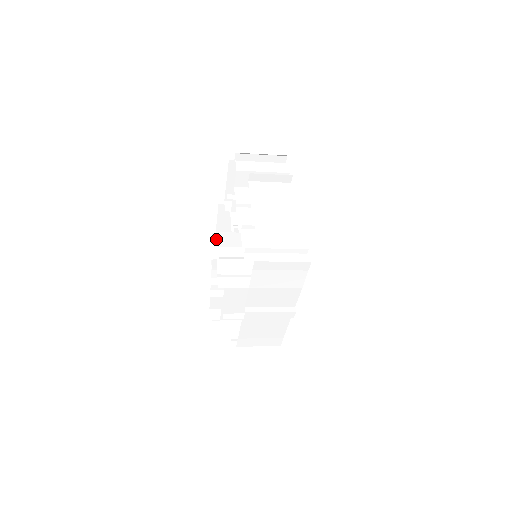
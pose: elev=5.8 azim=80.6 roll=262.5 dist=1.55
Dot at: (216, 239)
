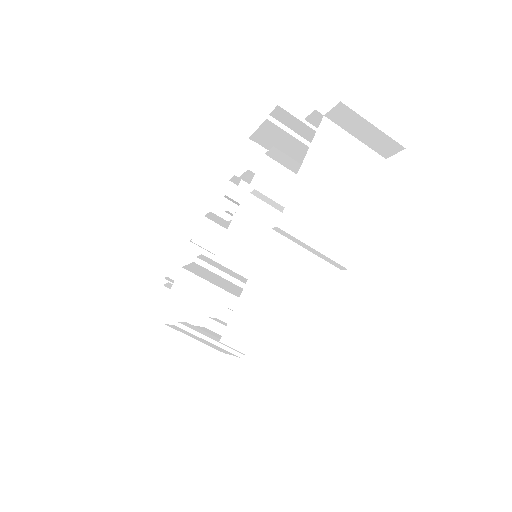
Dot at: (163, 295)
